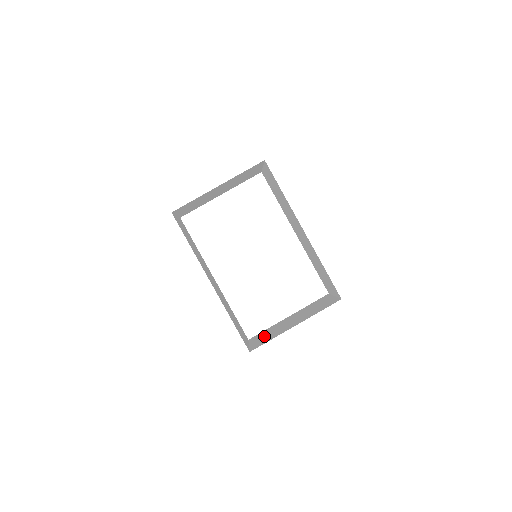
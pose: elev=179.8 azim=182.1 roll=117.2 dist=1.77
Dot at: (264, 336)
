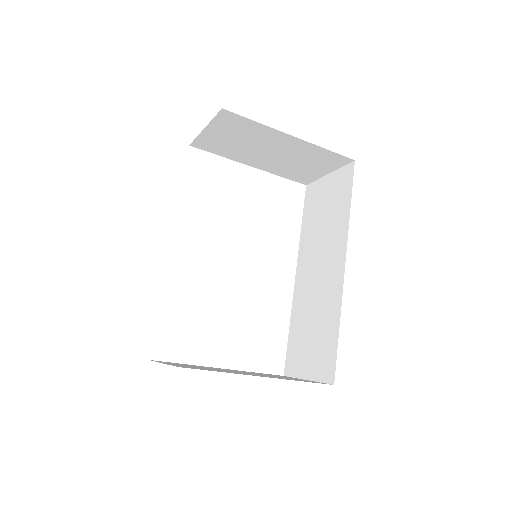
Dot at: occluded
